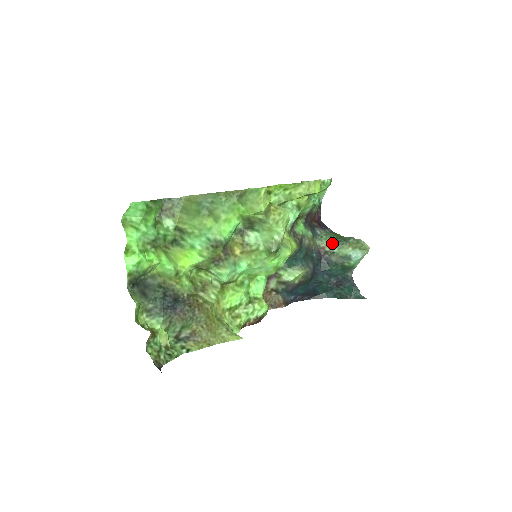
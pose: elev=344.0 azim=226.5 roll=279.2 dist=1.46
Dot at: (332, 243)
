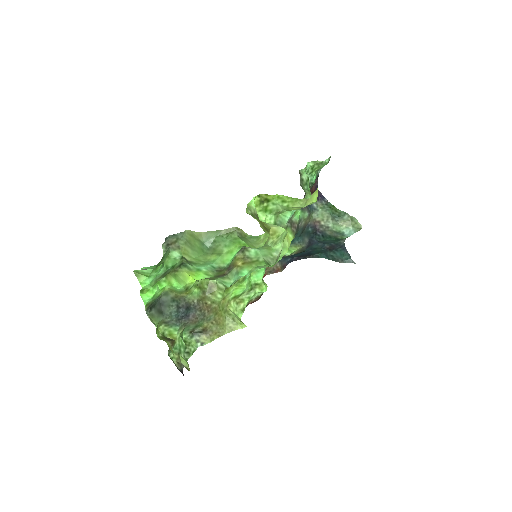
Dot at: (327, 218)
